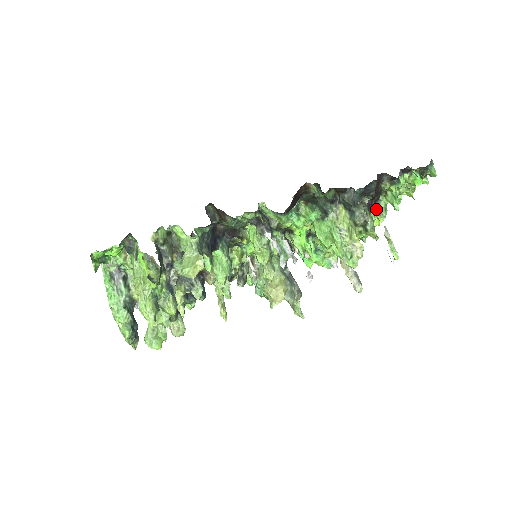
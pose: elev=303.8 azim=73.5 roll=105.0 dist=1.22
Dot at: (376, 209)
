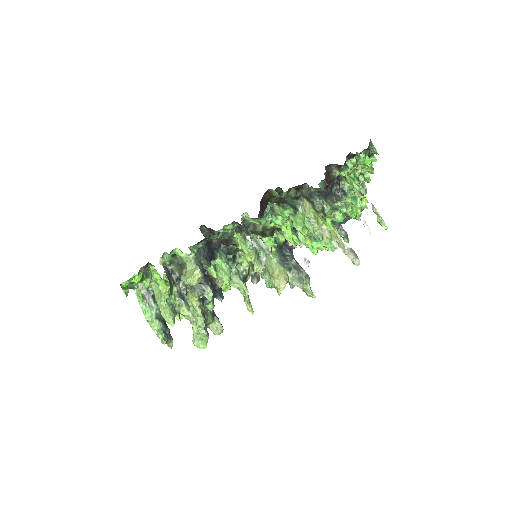
Dot at: (342, 193)
